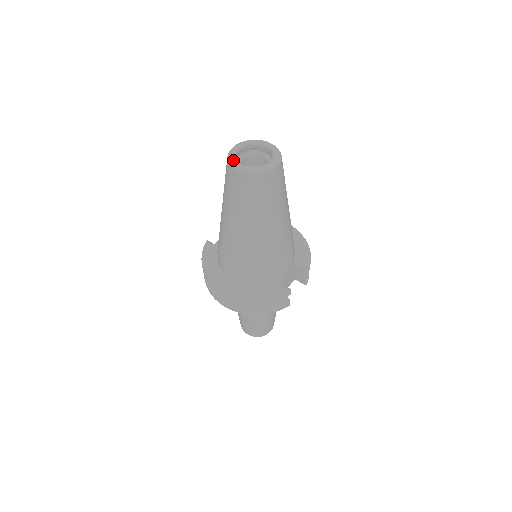
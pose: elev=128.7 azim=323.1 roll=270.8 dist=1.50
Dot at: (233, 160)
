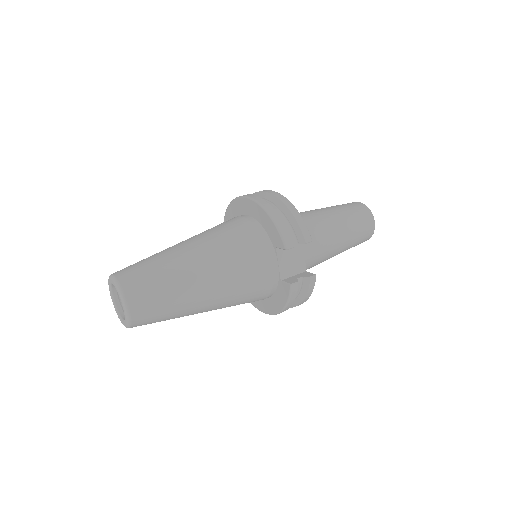
Dot at: (118, 317)
